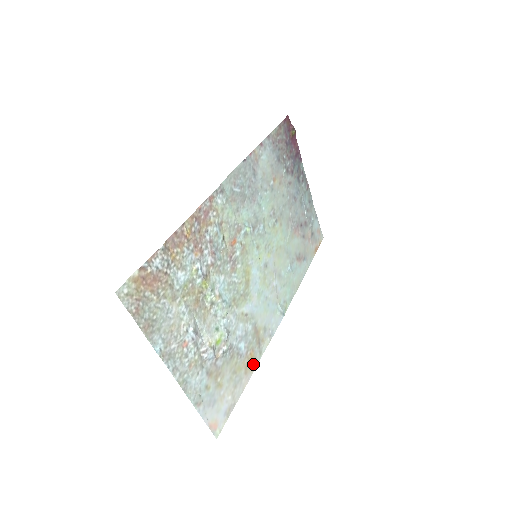
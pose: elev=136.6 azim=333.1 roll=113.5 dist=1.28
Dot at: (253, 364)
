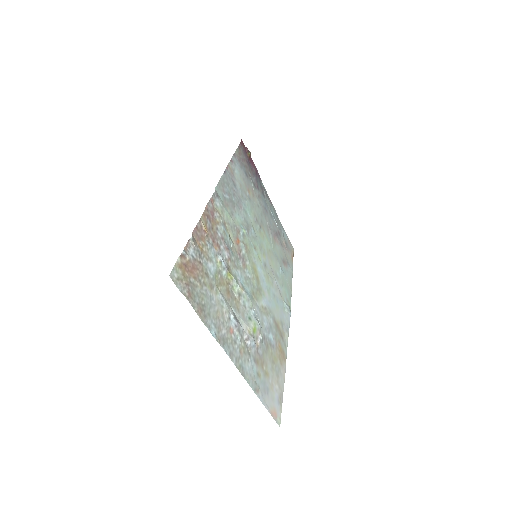
Dot at: (283, 356)
